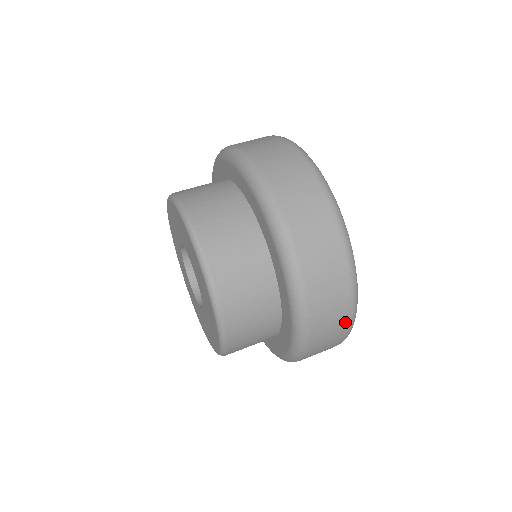
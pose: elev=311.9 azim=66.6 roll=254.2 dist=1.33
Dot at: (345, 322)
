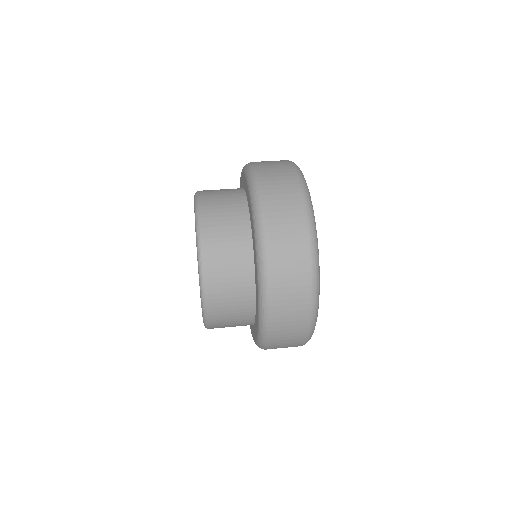
Dot at: (305, 260)
